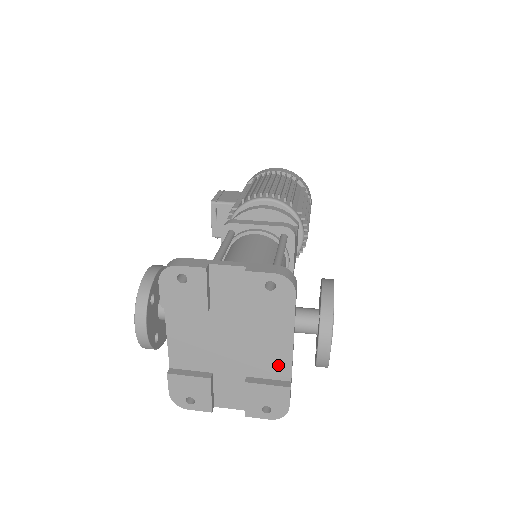
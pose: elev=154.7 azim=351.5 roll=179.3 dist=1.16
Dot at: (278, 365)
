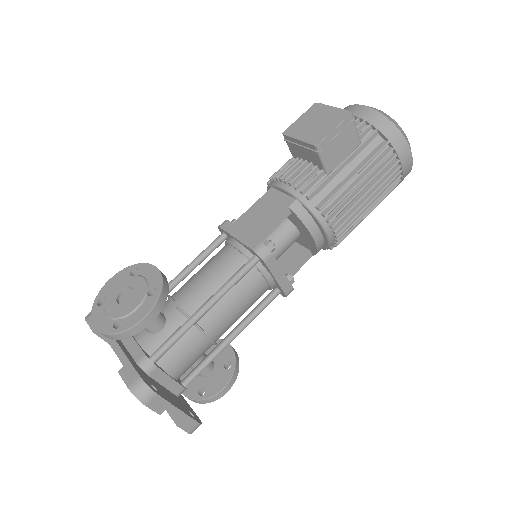
Dot at: occluded
